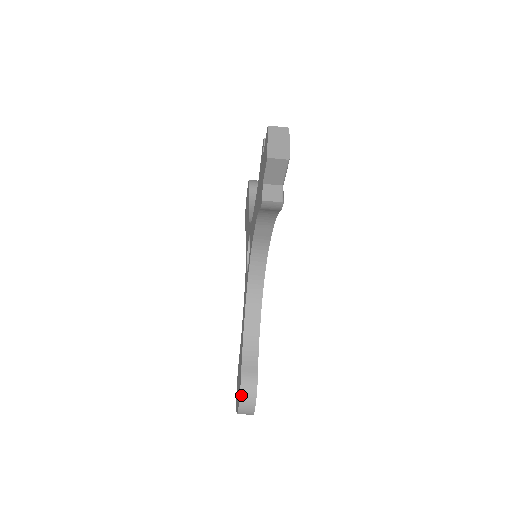
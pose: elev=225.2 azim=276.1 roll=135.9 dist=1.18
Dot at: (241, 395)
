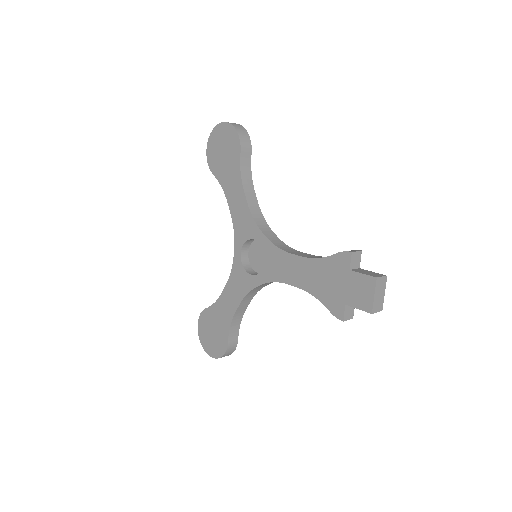
Dot at: (224, 355)
